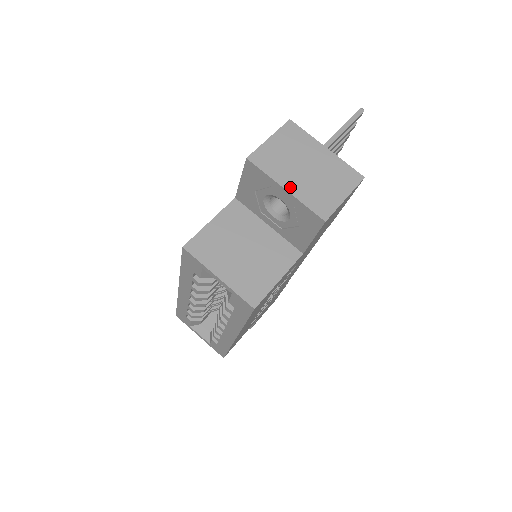
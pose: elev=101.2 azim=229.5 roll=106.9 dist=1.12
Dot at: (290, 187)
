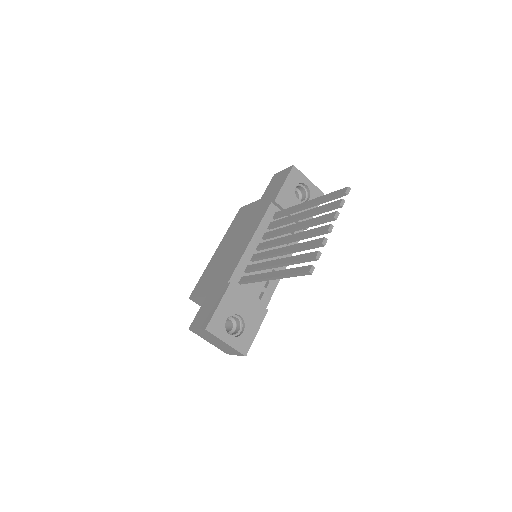
Dot at: (210, 343)
